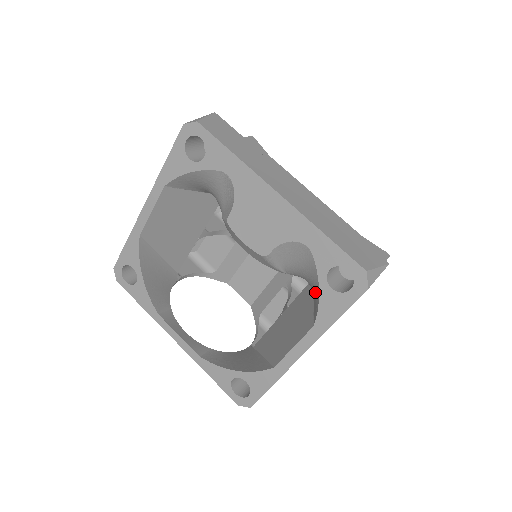
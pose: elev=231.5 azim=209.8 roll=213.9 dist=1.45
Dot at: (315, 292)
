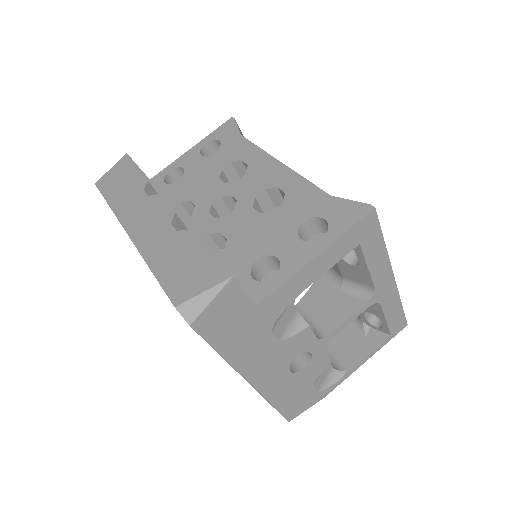
Dot at: occluded
